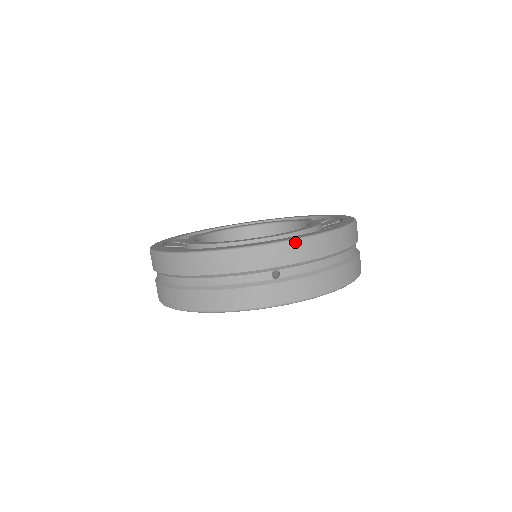
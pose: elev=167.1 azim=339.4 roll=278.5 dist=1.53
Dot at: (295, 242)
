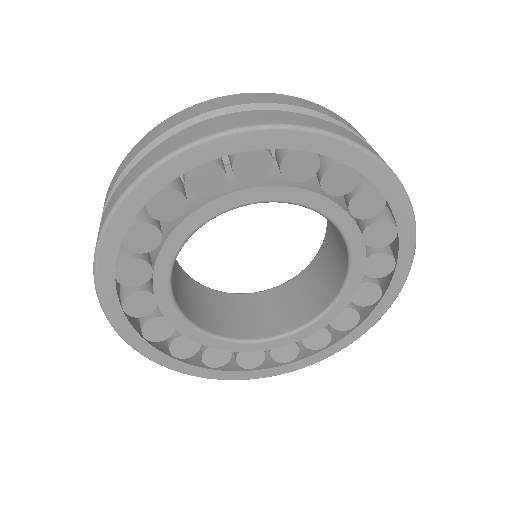
Dot at: (203, 102)
